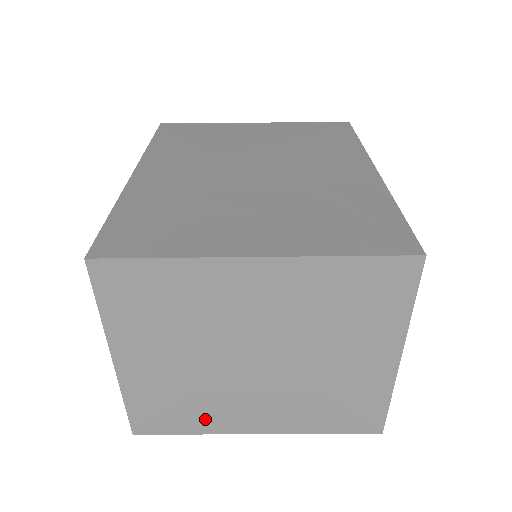
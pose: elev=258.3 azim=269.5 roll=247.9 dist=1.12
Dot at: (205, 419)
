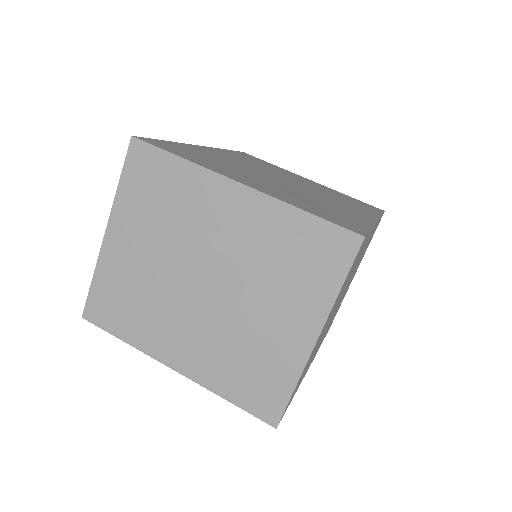
Dot at: (141, 329)
